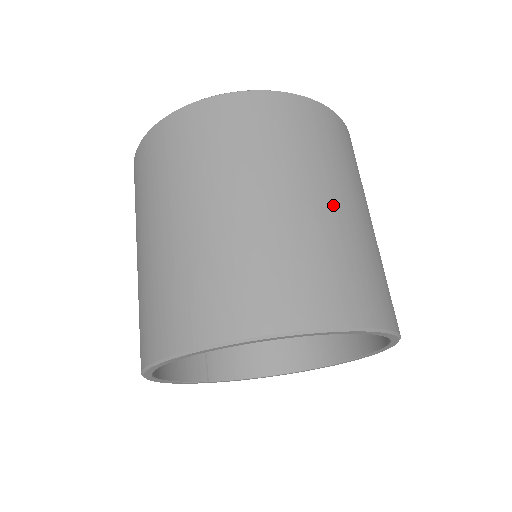
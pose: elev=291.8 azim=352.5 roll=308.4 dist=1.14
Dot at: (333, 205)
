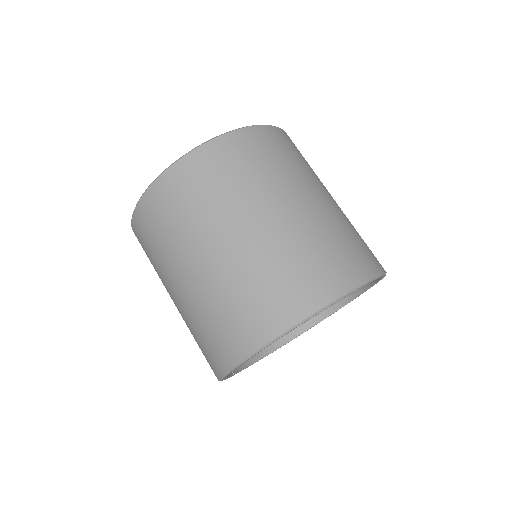
Dot at: (334, 200)
